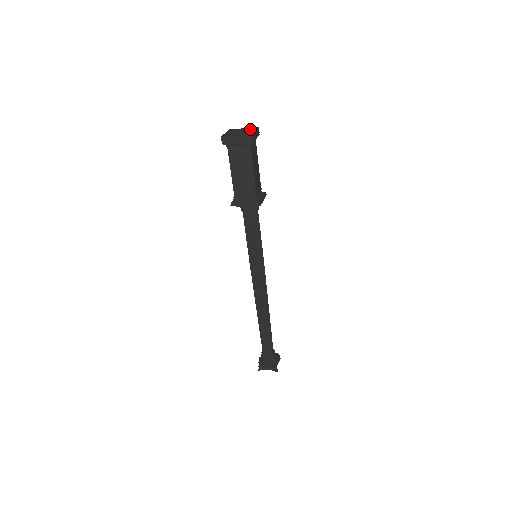
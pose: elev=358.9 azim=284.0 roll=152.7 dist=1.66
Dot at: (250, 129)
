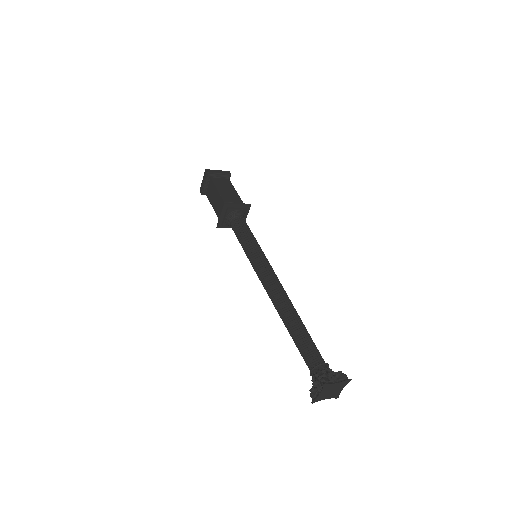
Dot at: occluded
